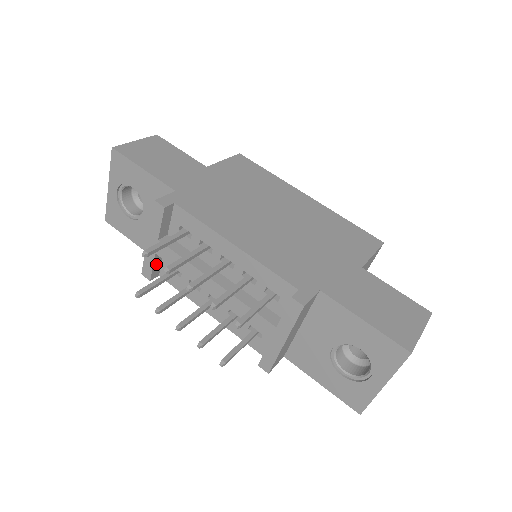
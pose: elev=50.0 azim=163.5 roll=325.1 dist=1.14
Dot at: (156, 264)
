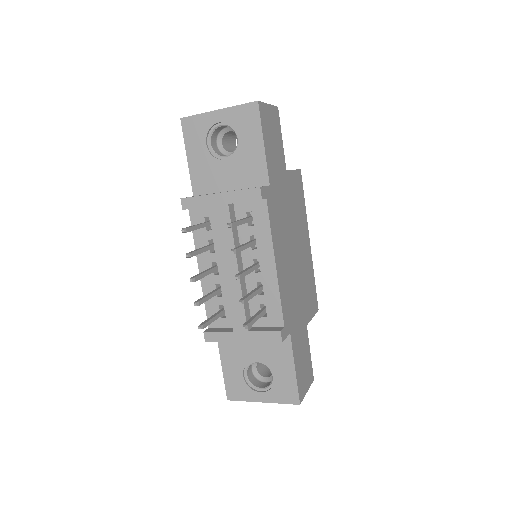
Dot at: (201, 207)
